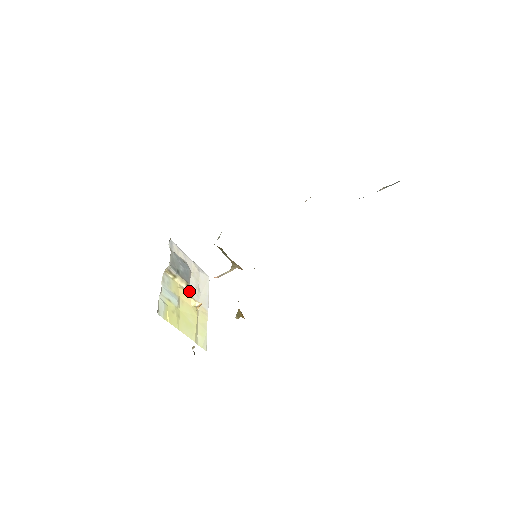
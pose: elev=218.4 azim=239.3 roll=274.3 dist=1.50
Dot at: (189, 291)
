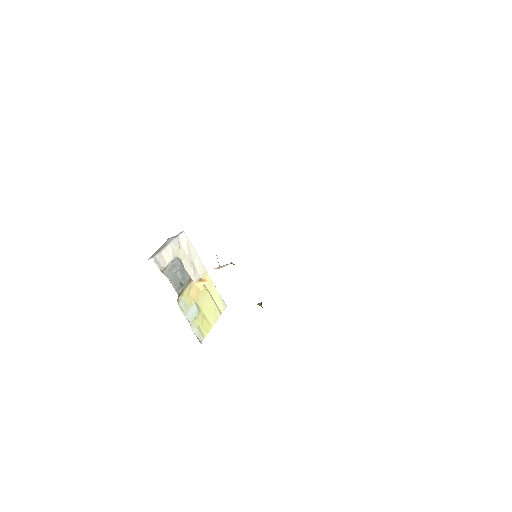
Dot at: (192, 281)
